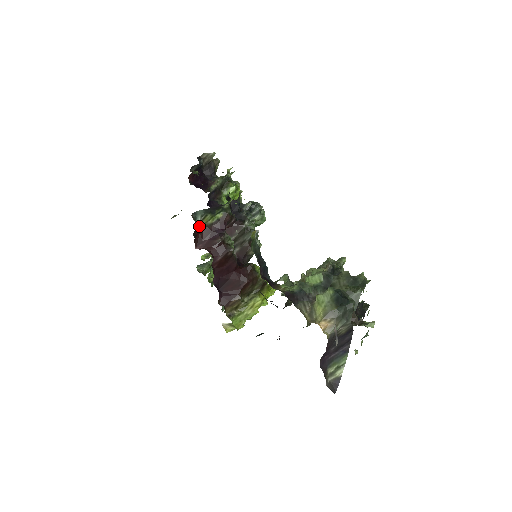
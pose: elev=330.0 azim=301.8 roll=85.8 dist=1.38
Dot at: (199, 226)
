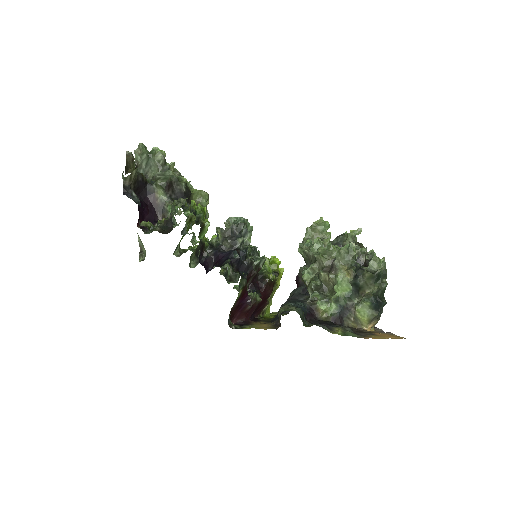
Dot at: (229, 315)
